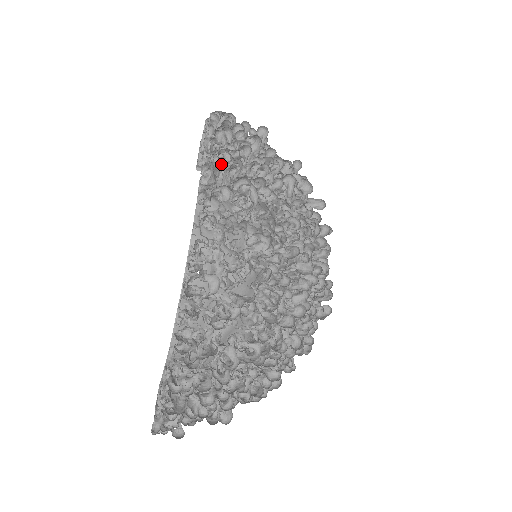
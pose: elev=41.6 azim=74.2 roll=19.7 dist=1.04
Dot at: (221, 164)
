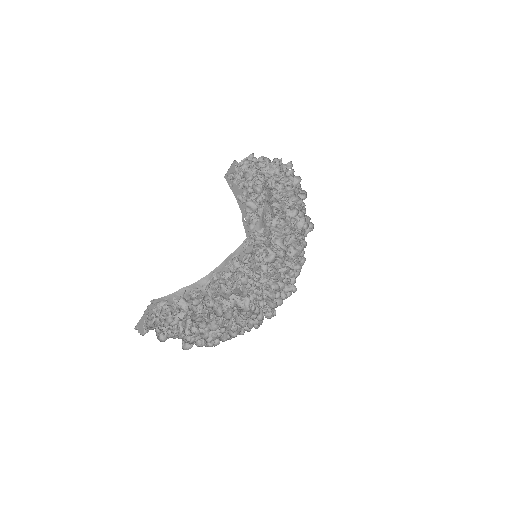
Dot at: occluded
